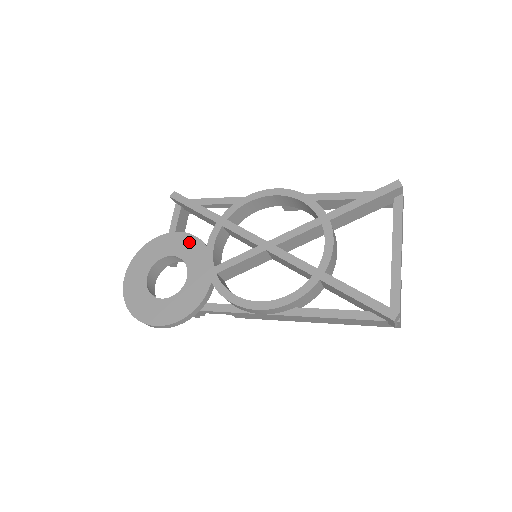
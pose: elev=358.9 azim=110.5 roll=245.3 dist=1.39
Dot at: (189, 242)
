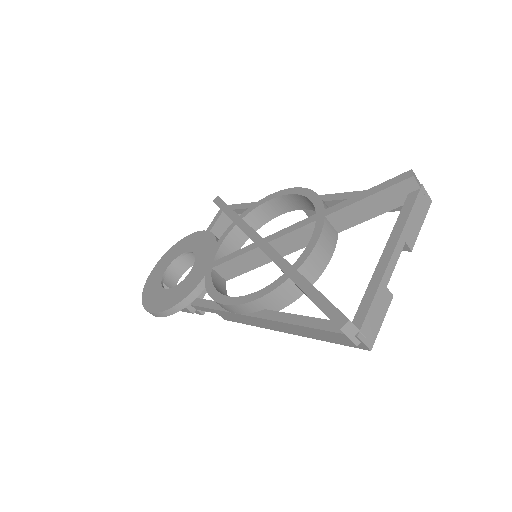
Dot at: (207, 239)
